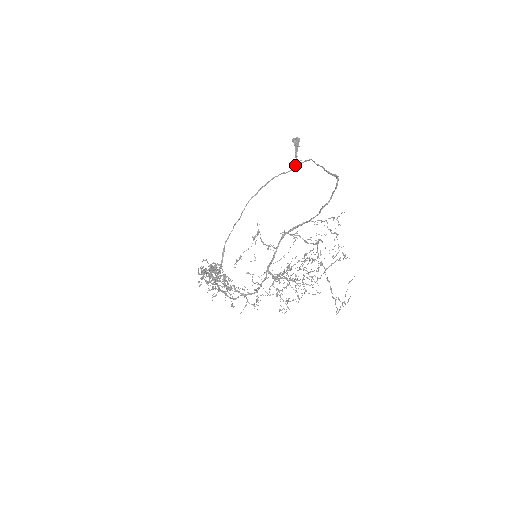
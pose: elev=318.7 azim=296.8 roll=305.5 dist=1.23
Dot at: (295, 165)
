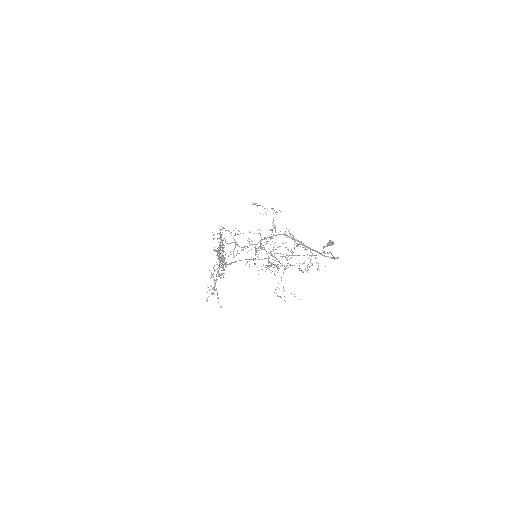
Dot at: occluded
